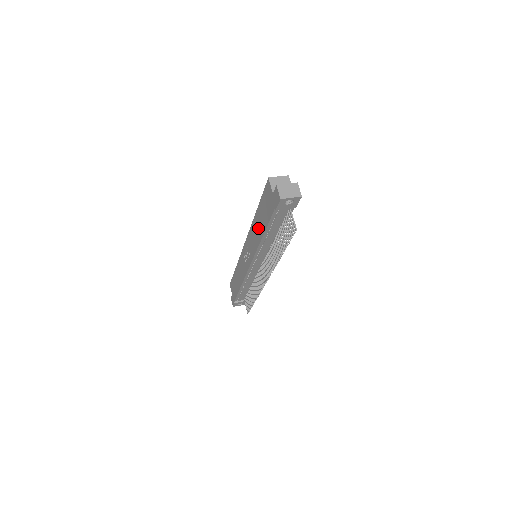
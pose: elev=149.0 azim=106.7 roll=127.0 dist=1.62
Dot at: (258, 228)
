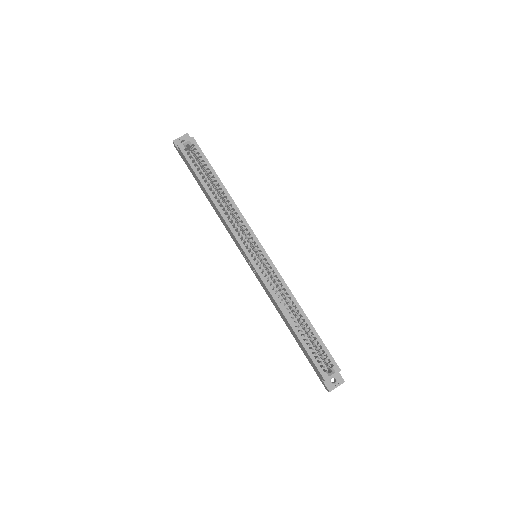
Dot at: (285, 321)
